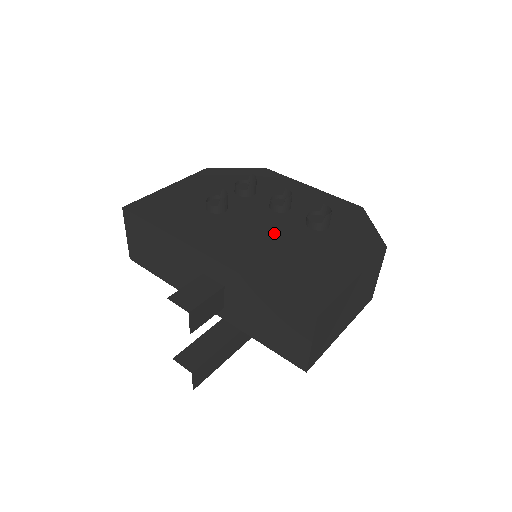
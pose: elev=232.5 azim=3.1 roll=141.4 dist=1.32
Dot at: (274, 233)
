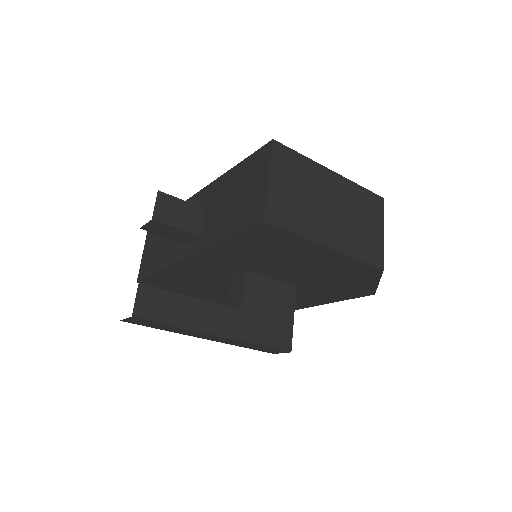
Dot at: occluded
